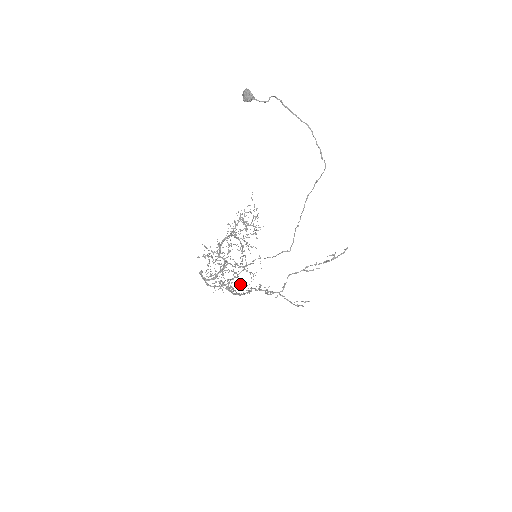
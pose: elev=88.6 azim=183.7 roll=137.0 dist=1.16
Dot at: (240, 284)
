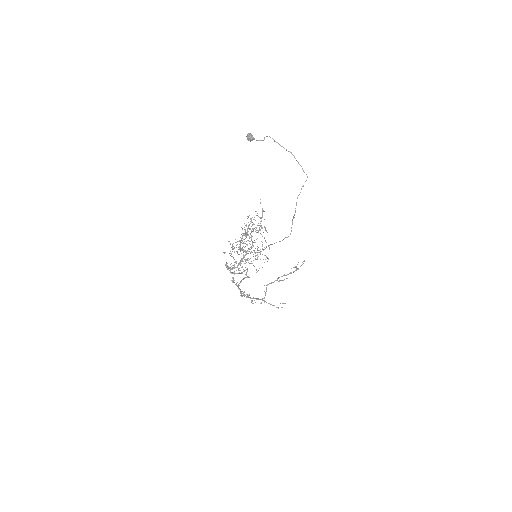
Dot at: occluded
